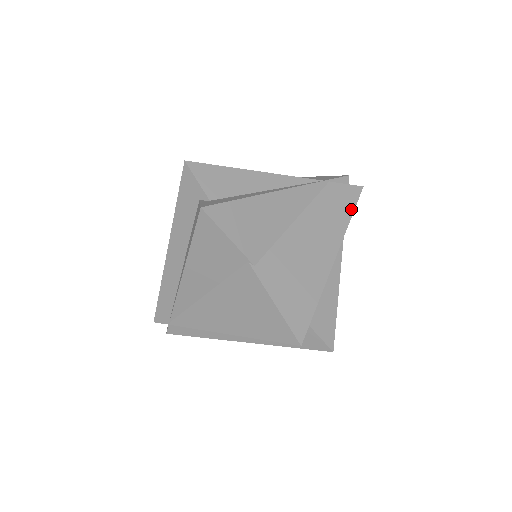
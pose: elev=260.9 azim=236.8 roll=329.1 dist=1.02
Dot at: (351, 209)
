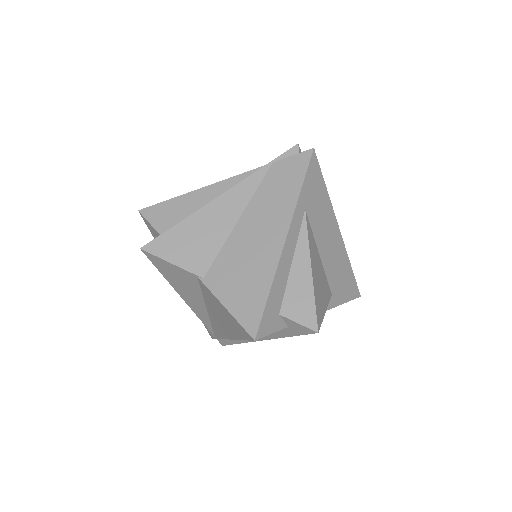
Dot at: (300, 180)
